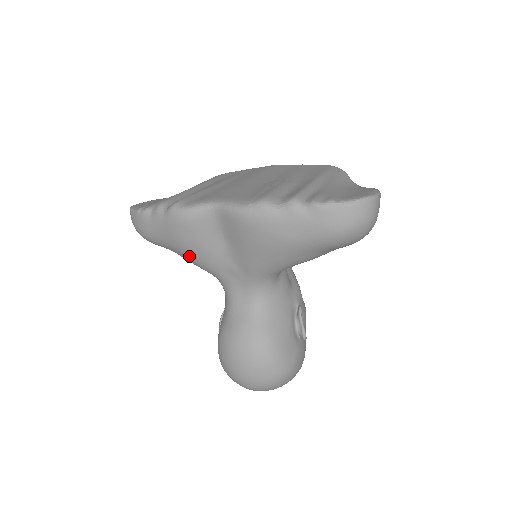
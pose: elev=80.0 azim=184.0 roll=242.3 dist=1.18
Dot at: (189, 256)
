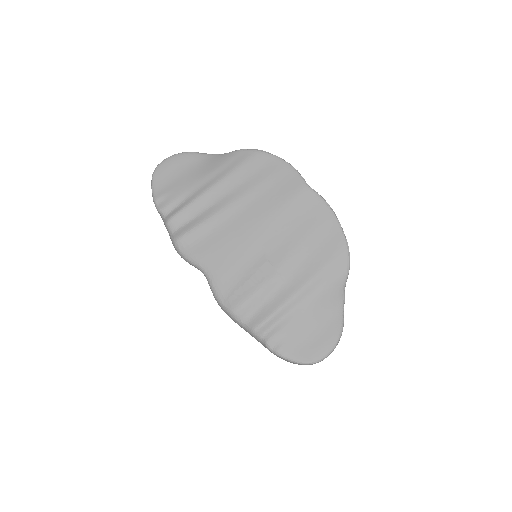
Dot at: occluded
